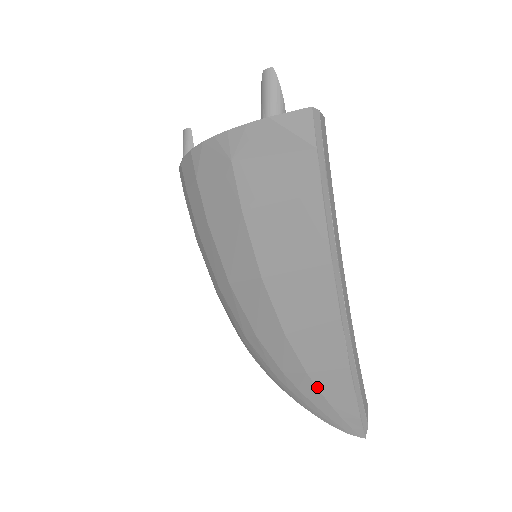
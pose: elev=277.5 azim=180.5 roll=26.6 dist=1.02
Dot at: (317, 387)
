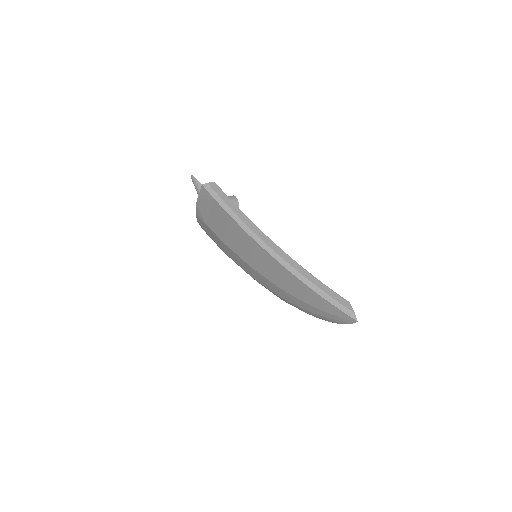
Dot at: (313, 306)
